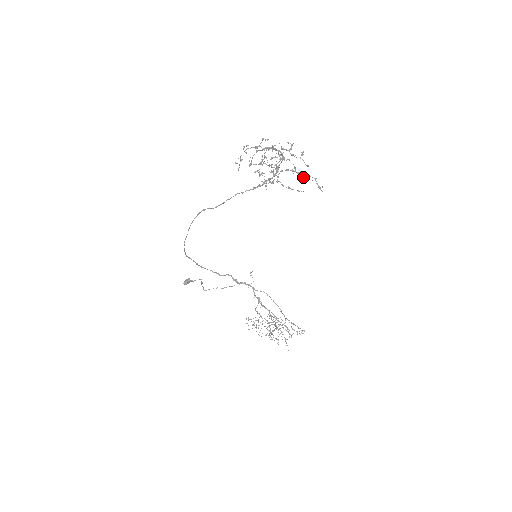
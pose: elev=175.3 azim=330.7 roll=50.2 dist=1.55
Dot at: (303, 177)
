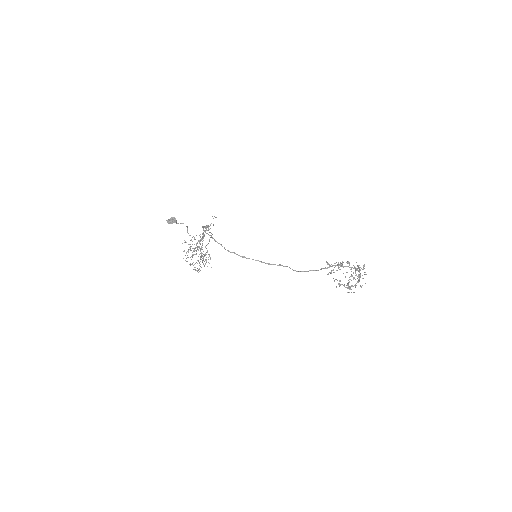
Dot at: occluded
